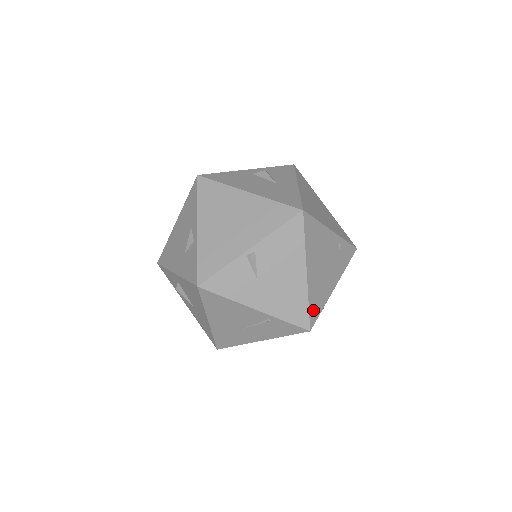
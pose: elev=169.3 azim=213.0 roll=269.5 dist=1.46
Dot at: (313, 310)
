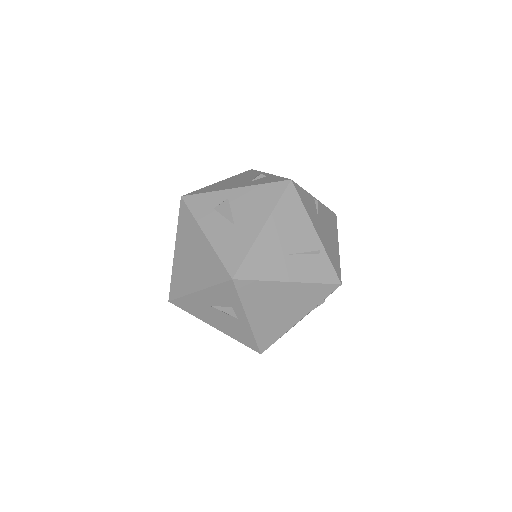
Dot at: occluded
